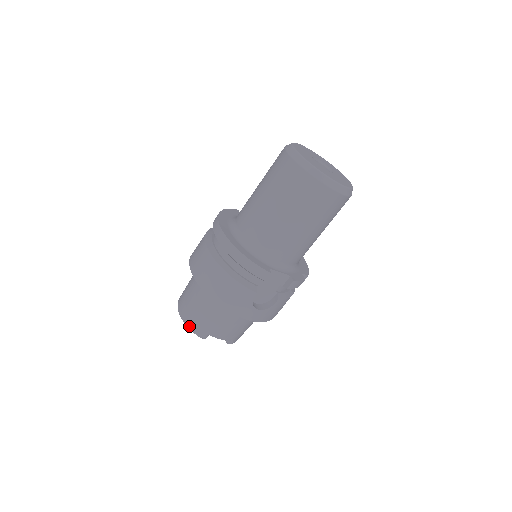
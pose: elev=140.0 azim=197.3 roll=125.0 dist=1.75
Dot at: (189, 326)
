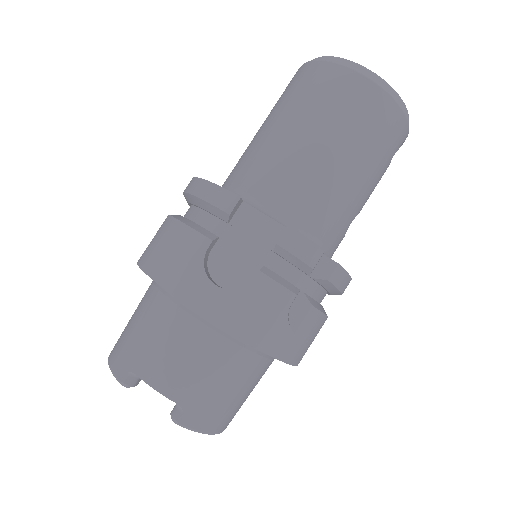
Dot at: (110, 360)
